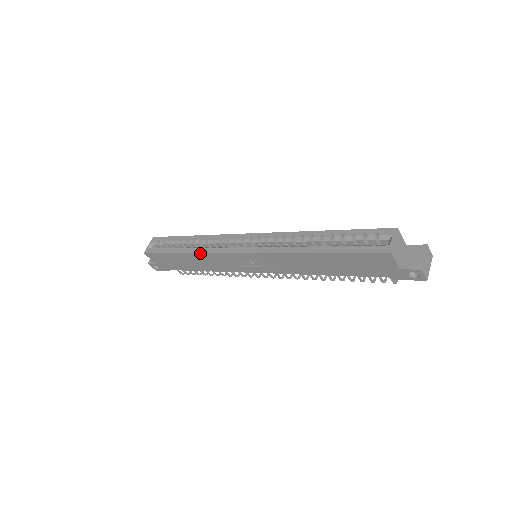
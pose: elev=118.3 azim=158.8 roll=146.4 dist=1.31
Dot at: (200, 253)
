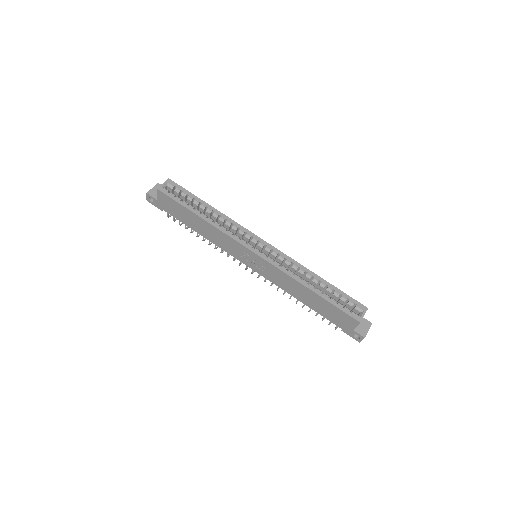
Dot at: (218, 229)
